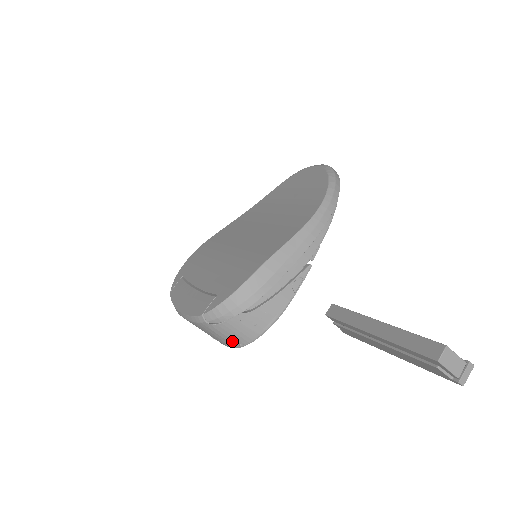
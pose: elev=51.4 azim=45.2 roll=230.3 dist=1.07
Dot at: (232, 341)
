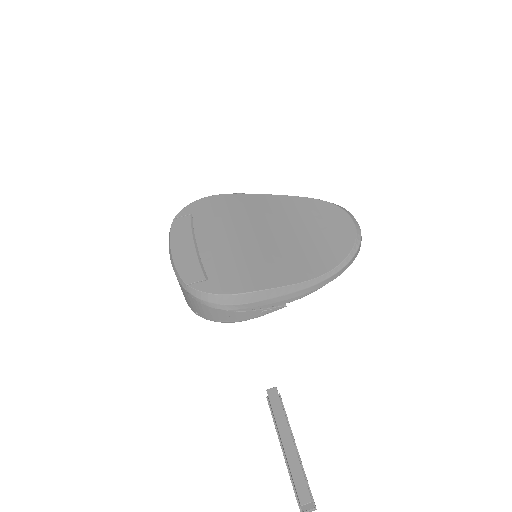
Dot at: (193, 307)
